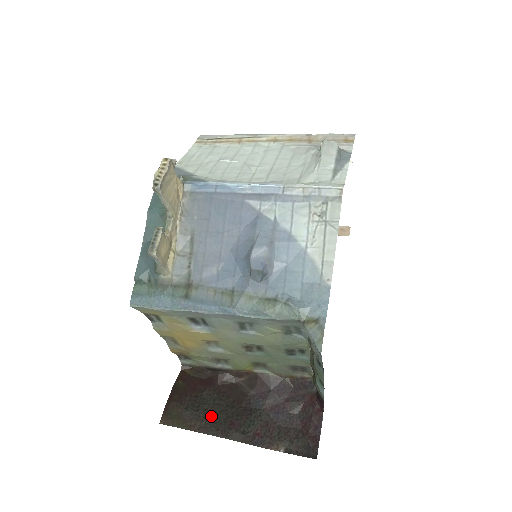
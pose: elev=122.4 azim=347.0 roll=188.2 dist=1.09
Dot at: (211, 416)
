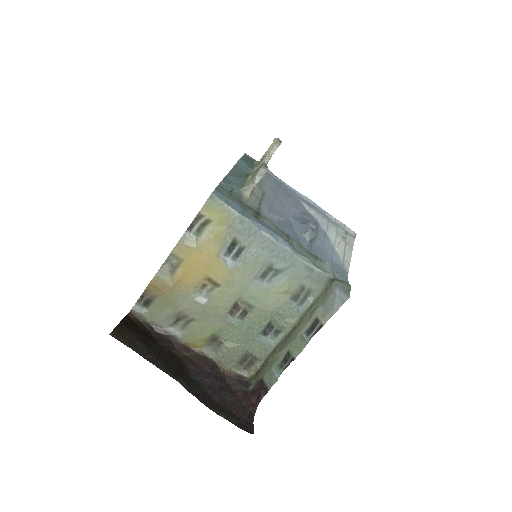
Dot at: (161, 358)
